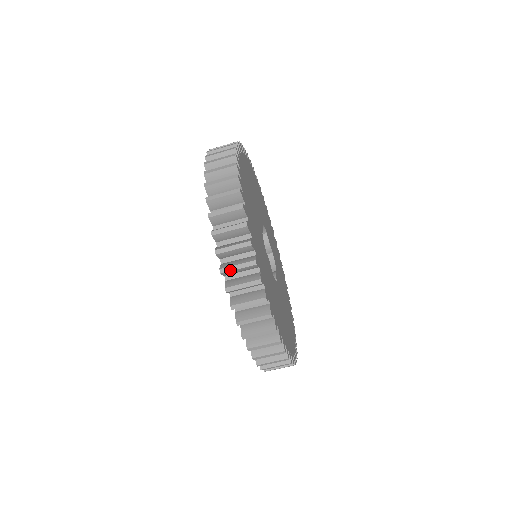
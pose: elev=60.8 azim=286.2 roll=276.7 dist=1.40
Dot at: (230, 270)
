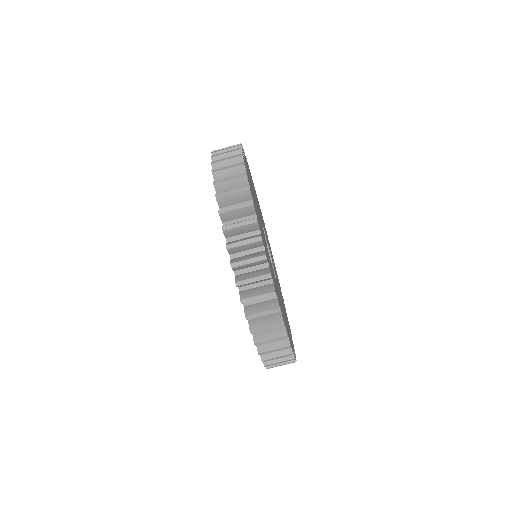
Dot at: (255, 317)
